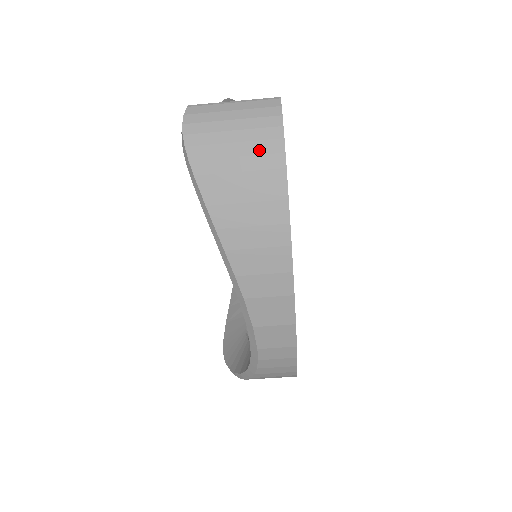
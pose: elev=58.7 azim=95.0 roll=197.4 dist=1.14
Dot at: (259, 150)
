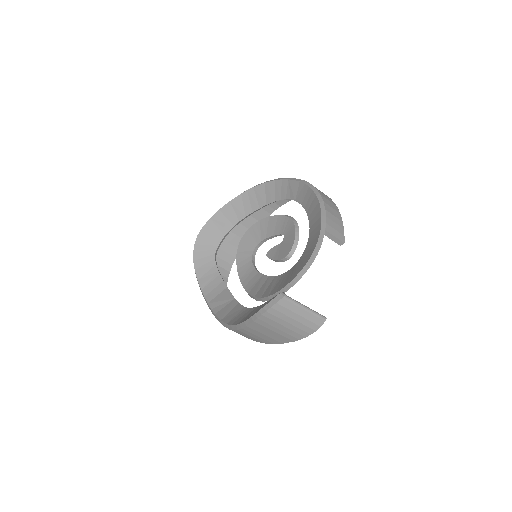
Dot at: (291, 334)
